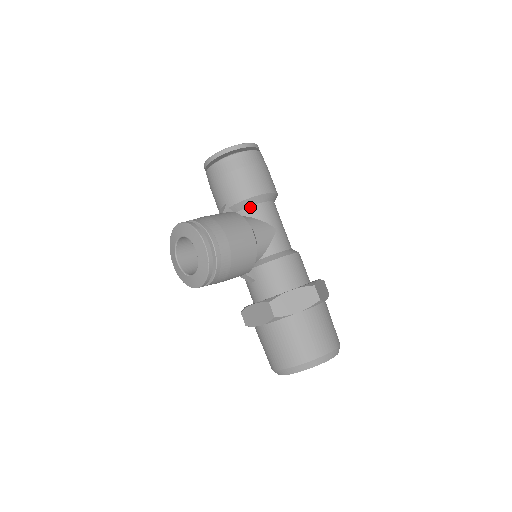
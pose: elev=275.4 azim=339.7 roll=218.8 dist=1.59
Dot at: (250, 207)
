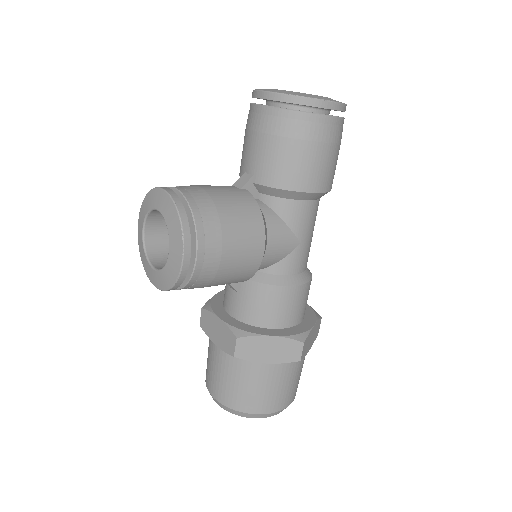
Dot at: (282, 199)
